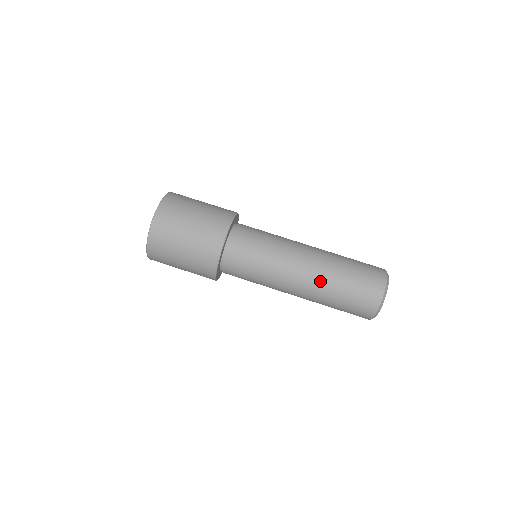
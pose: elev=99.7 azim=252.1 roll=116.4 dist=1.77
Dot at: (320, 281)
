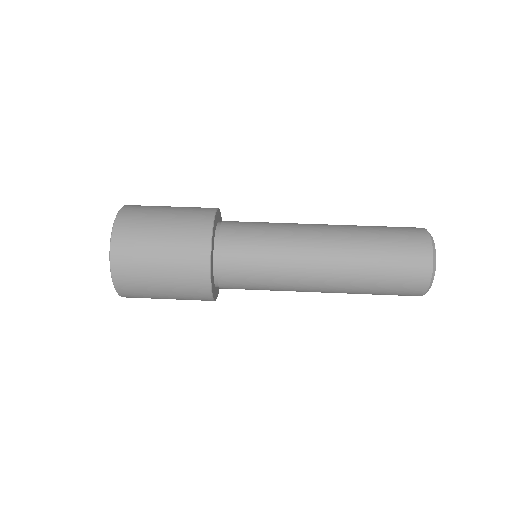
Dot at: (347, 237)
